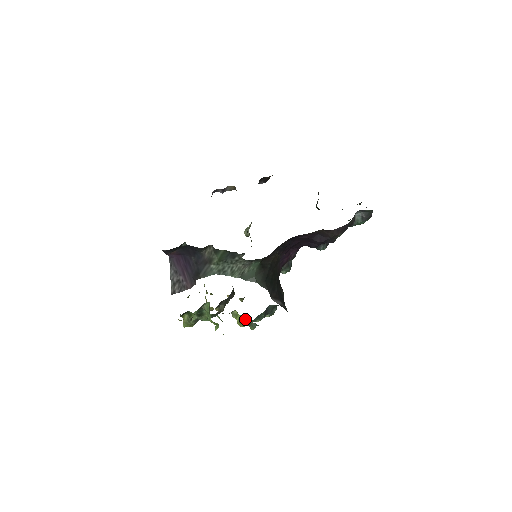
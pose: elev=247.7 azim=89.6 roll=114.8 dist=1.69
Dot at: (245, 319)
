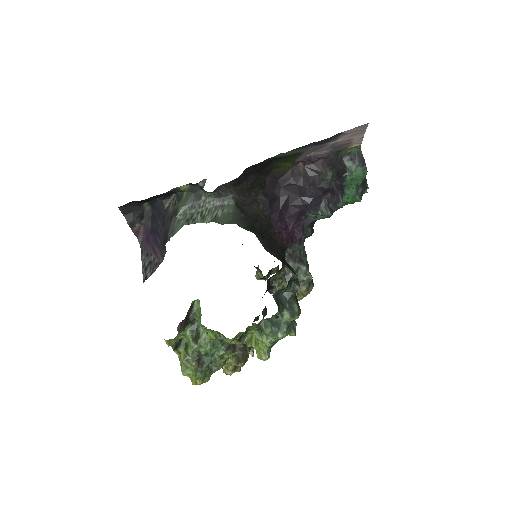
Dot at: (258, 330)
